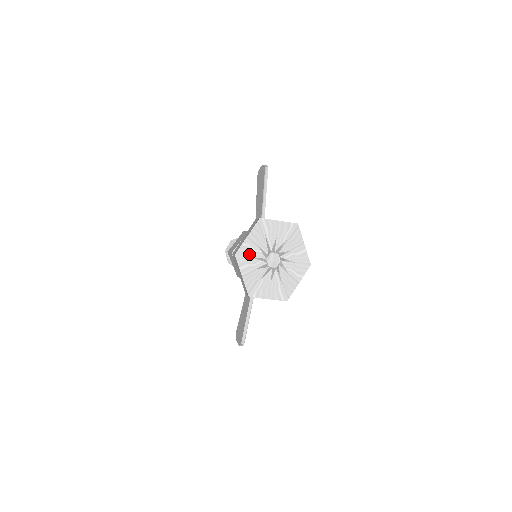
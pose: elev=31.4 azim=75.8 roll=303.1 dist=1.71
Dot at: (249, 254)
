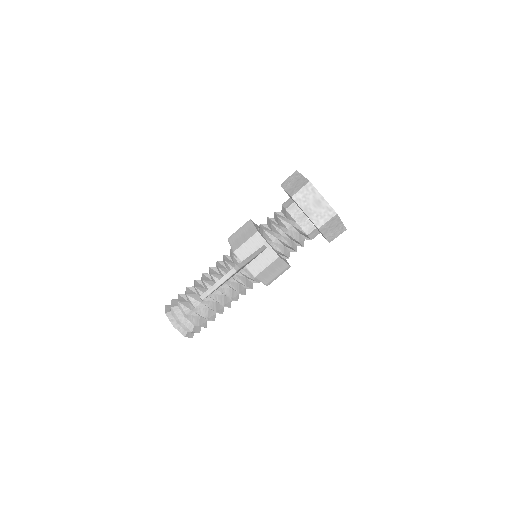
Dot at: occluded
